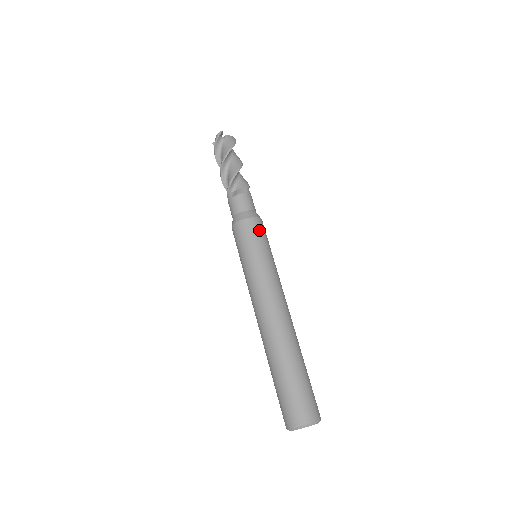
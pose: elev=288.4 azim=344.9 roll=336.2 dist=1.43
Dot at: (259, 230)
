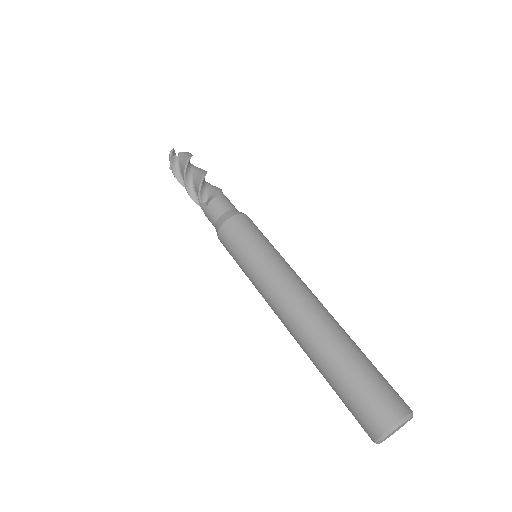
Dot at: (247, 225)
